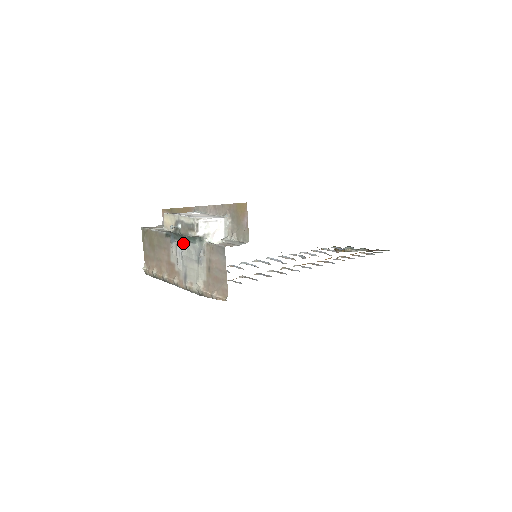
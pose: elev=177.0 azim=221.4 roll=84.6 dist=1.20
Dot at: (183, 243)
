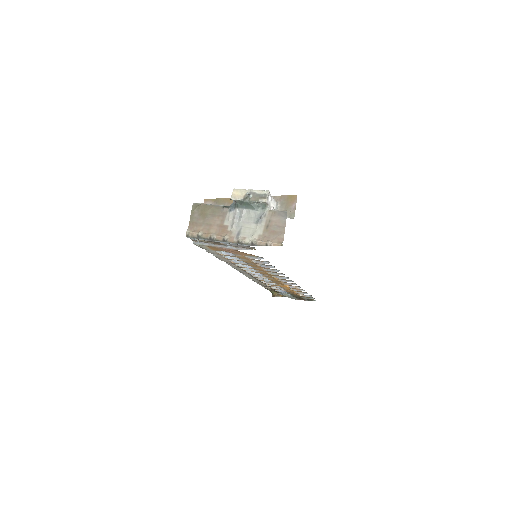
Dot at: (245, 210)
